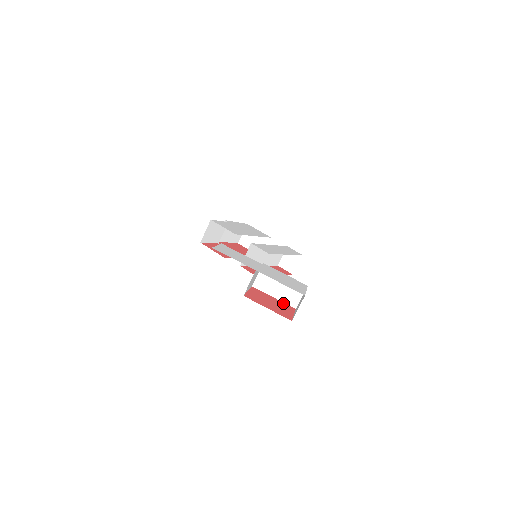
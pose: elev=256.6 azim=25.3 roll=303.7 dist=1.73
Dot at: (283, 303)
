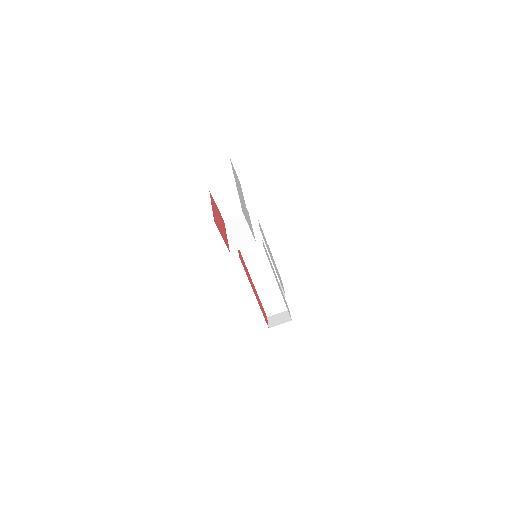
Dot at: (228, 241)
